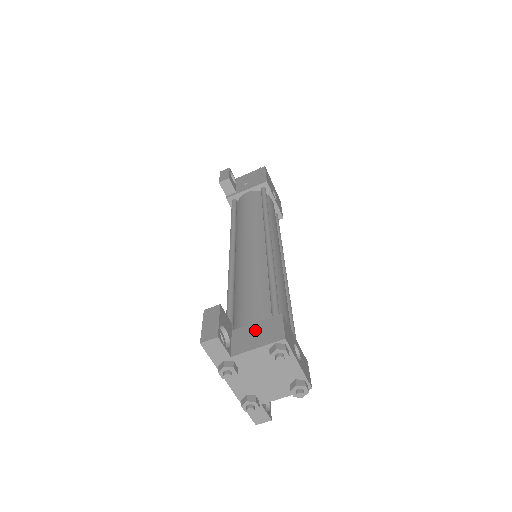
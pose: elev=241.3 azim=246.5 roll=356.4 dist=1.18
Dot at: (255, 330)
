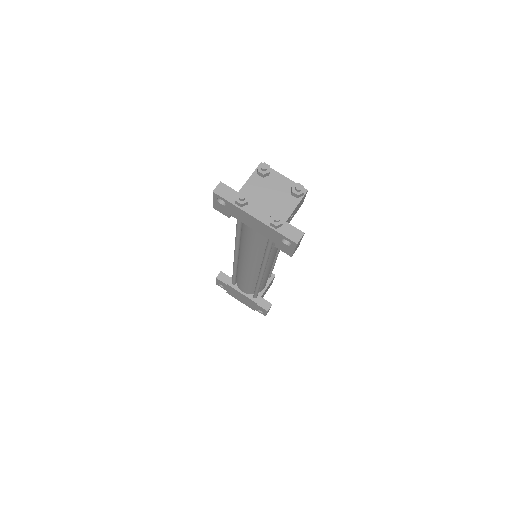
Dot at: occluded
